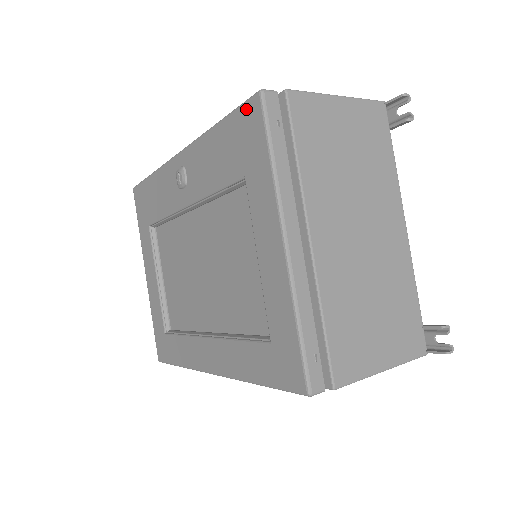
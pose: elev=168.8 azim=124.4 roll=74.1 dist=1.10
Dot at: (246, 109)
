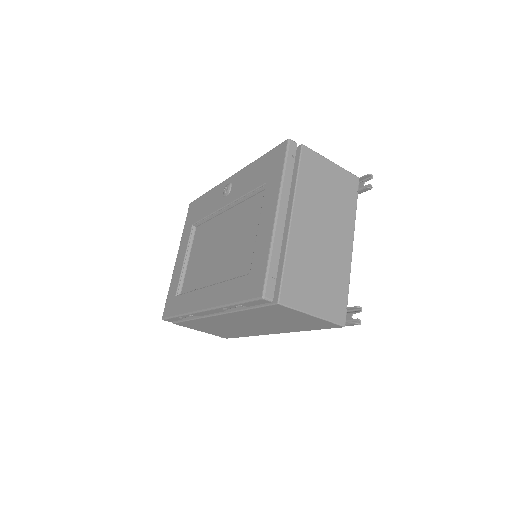
Dot at: (278, 148)
